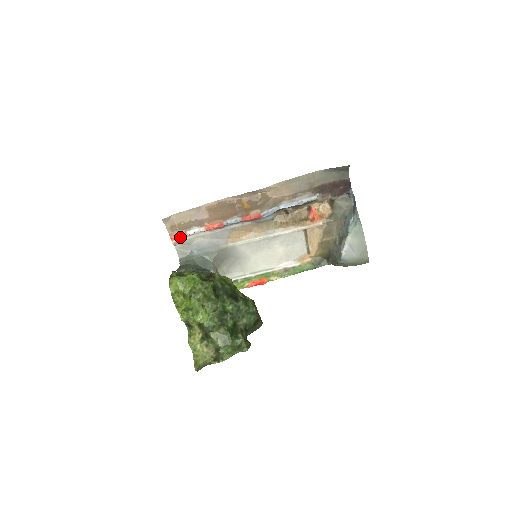
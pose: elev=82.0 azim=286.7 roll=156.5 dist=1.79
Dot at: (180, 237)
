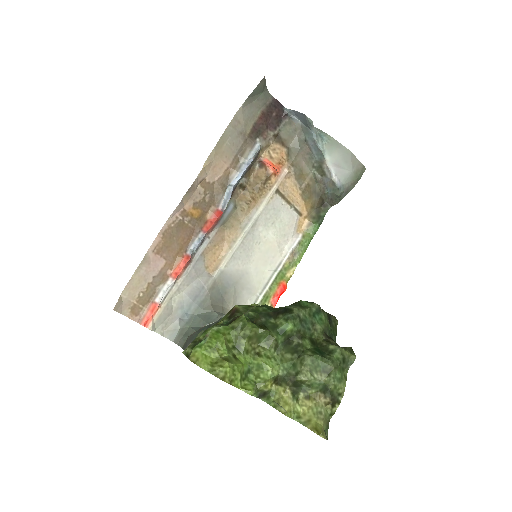
Dot at: (153, 314)
